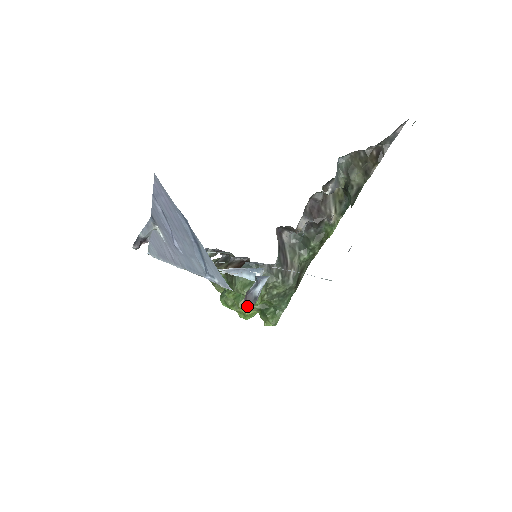
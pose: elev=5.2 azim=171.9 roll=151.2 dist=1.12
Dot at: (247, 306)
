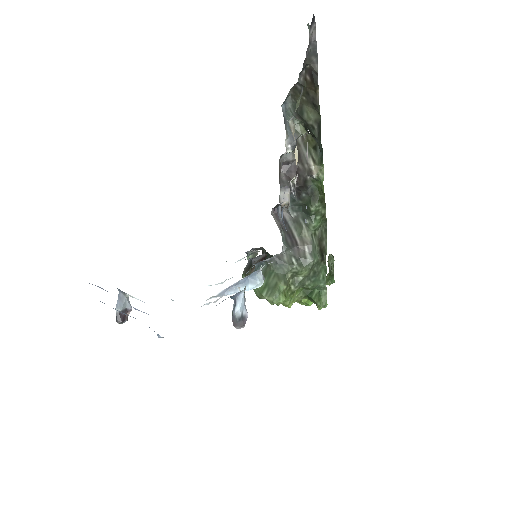
Dot at: (289, 300)
